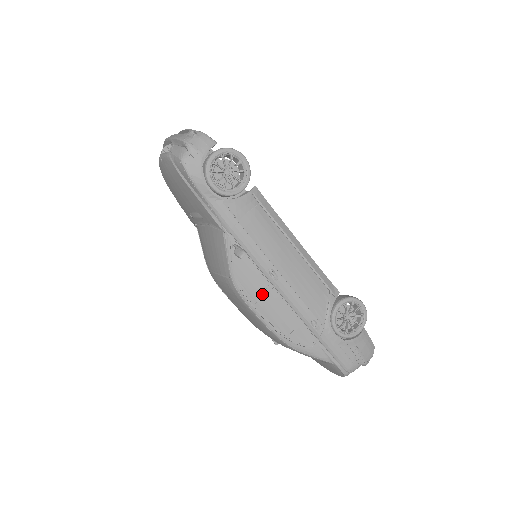
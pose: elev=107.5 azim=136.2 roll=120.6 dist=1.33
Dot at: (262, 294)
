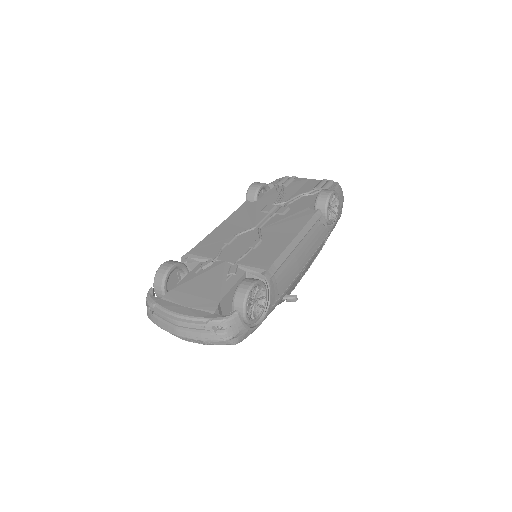
Dot at: (301, 277)
